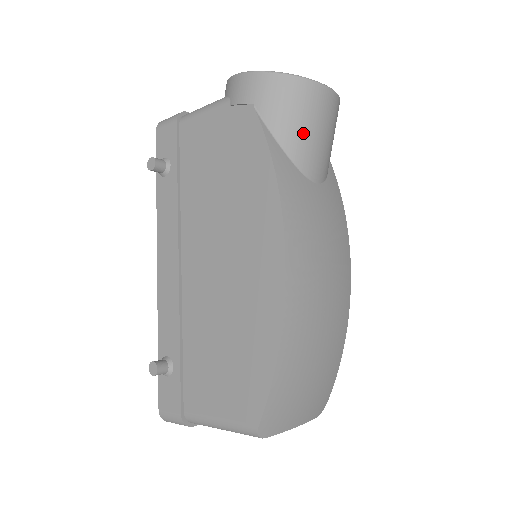
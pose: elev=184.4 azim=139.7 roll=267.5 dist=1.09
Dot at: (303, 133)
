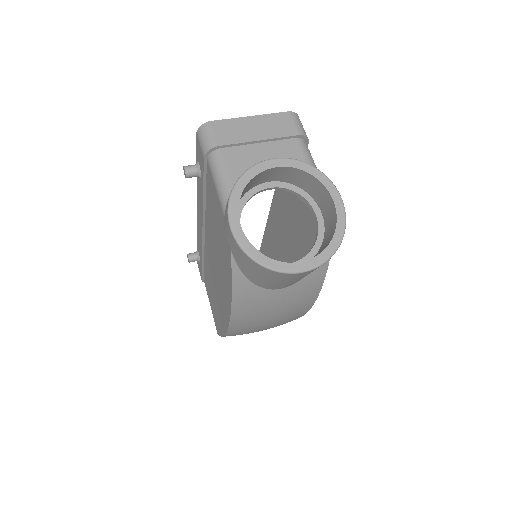
Dot at: (266, 281)
